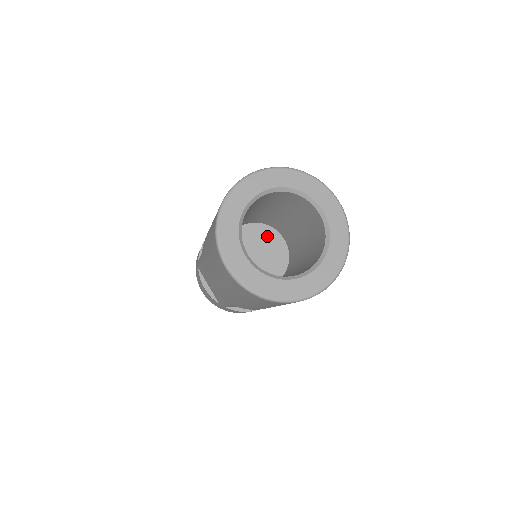
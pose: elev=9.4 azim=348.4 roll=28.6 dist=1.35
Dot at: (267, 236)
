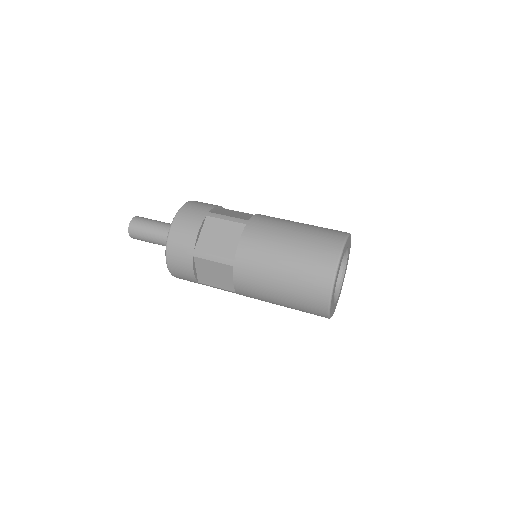
Dot at: occluded
